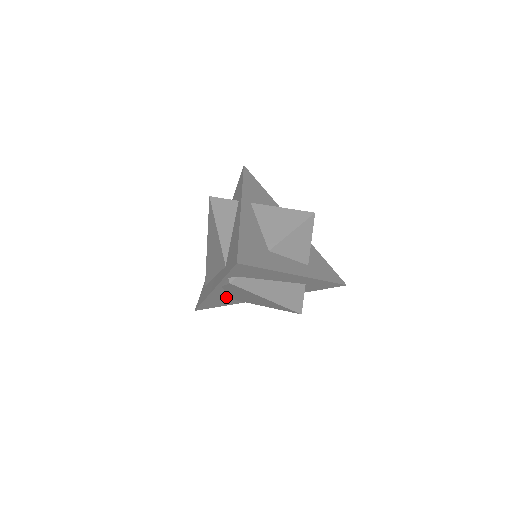
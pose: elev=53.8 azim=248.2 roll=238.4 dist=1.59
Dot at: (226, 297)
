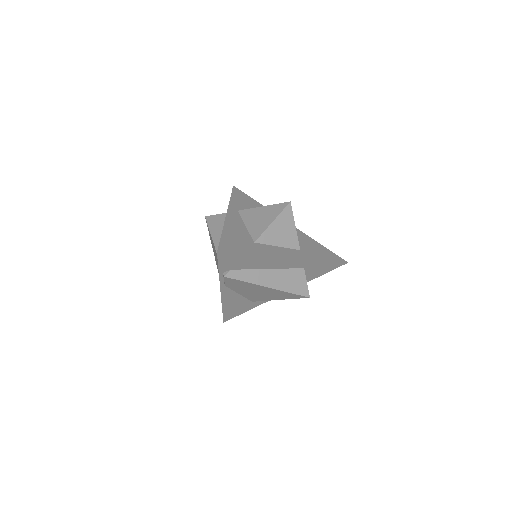
Dot at: (240, 299)
